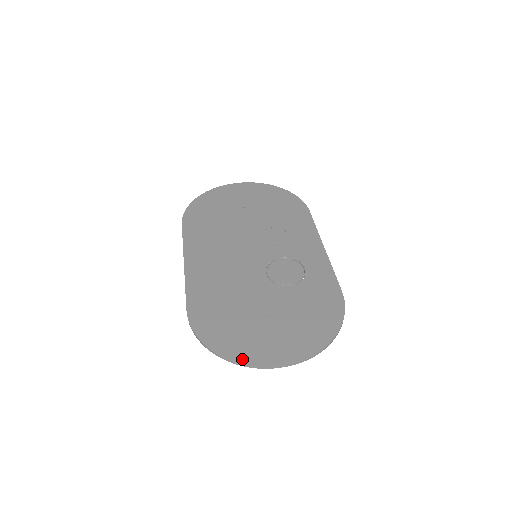
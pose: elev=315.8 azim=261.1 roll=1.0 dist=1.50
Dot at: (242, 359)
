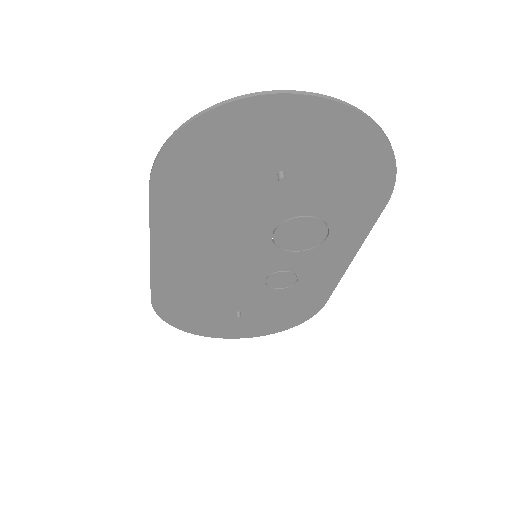
Dot at: (239, 104)
